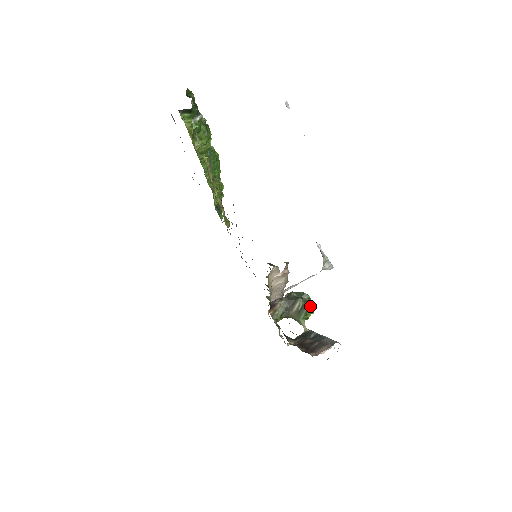
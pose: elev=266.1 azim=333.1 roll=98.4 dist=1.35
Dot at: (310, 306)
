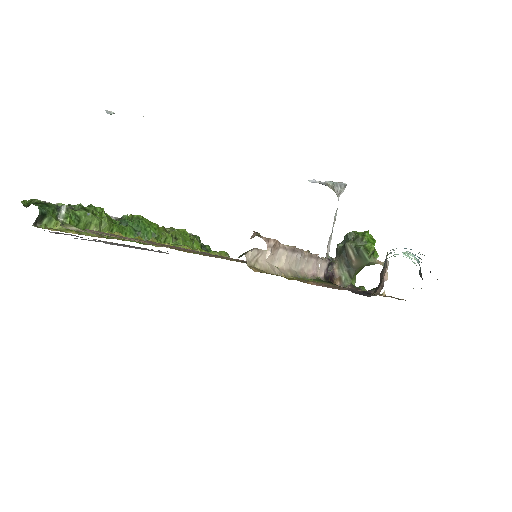
Dot at: (363, 239)
